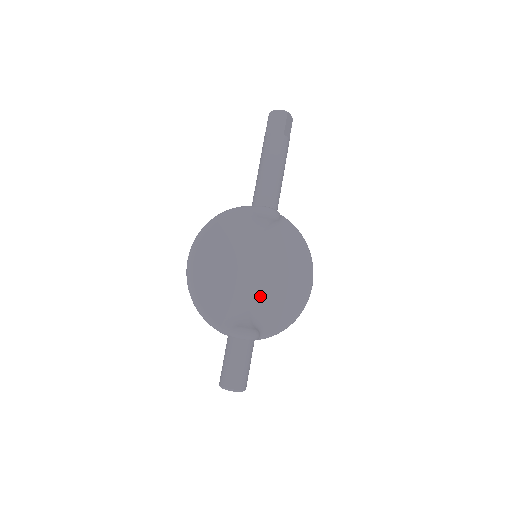
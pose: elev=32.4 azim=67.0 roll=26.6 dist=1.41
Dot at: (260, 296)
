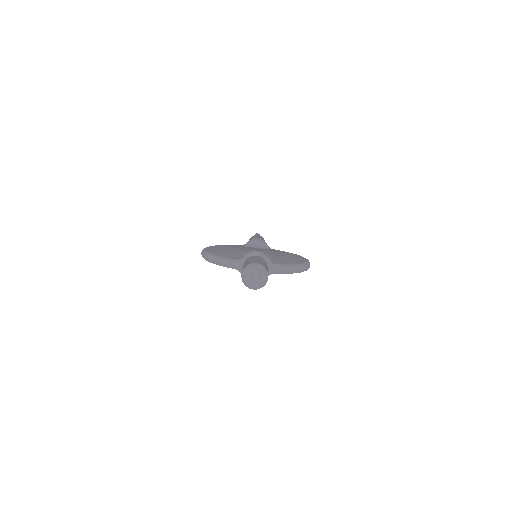
Dot at: occluded
